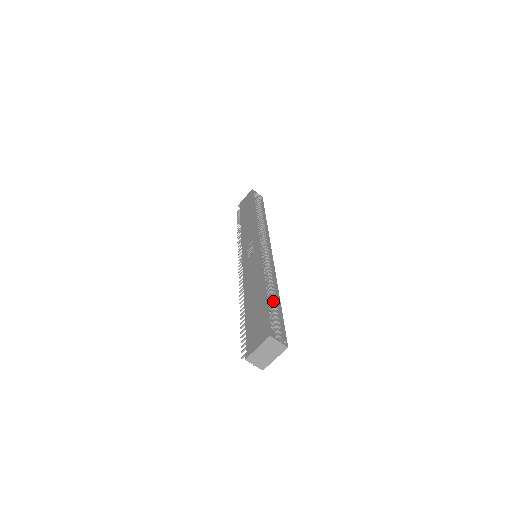
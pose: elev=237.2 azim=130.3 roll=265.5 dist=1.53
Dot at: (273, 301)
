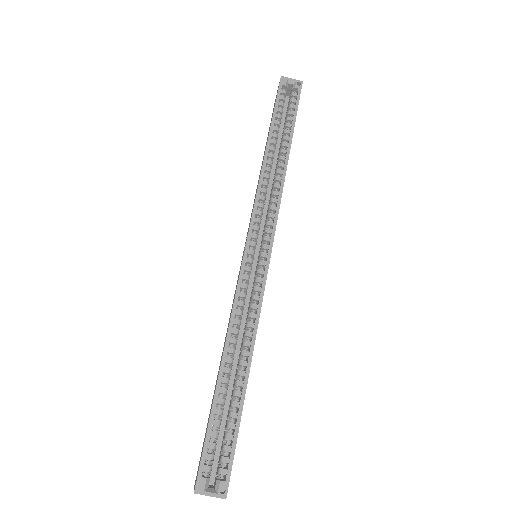
Dot at: (234, 391)
